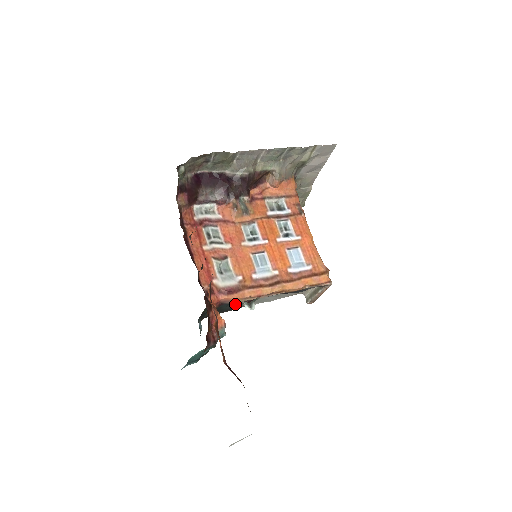
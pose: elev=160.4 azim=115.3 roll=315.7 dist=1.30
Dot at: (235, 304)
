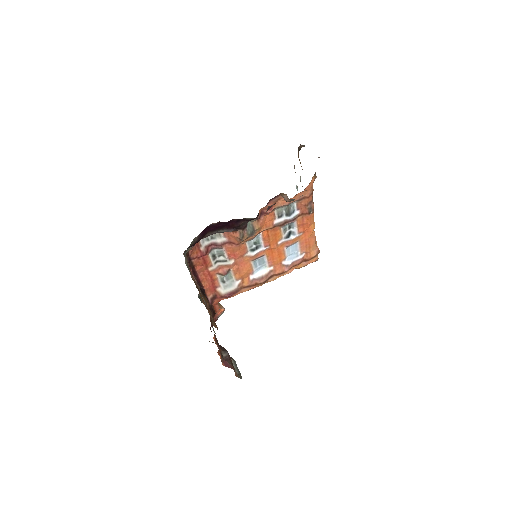
Dot at: occluded
